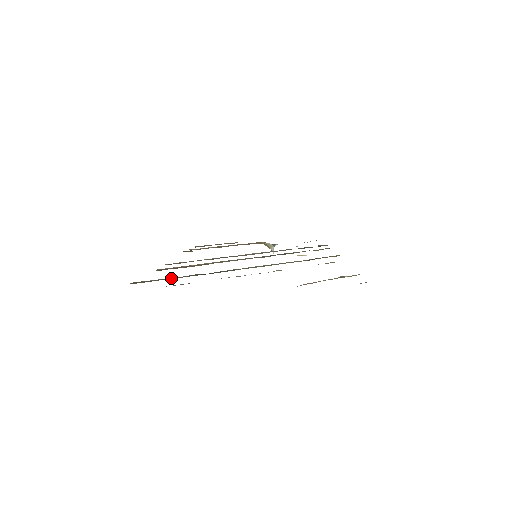
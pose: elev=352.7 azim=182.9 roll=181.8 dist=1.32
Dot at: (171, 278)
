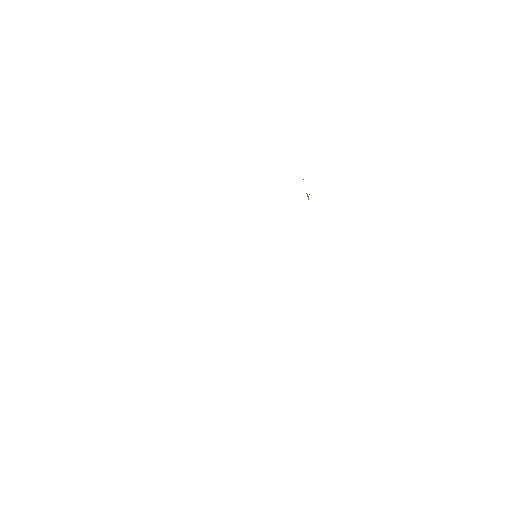
Dot at: occluded
